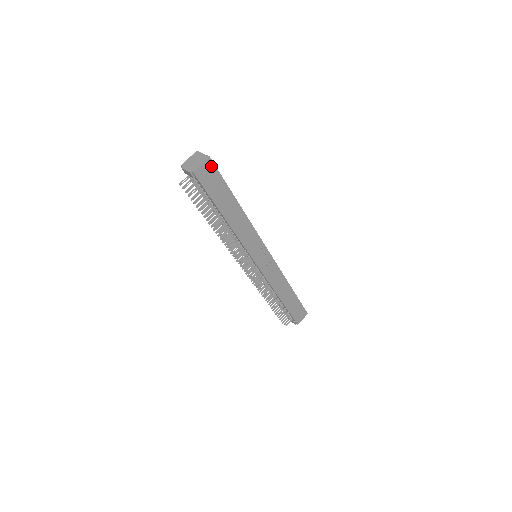
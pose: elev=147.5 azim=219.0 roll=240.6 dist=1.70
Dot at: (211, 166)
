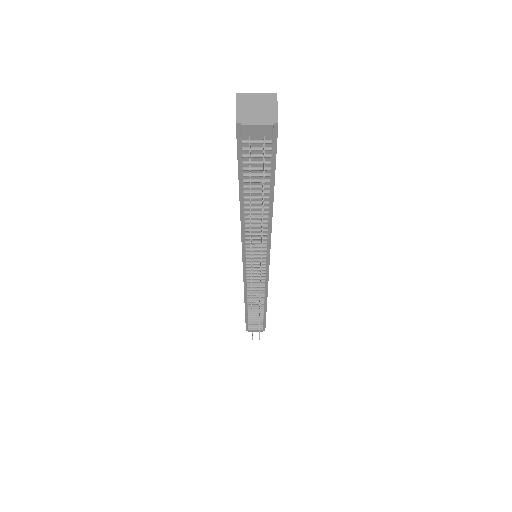
Dot at: occluded
